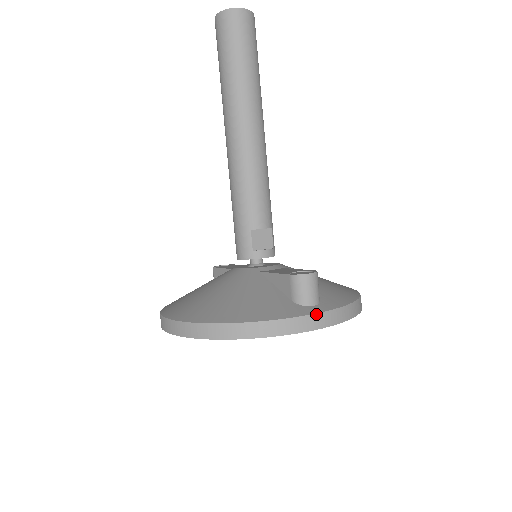
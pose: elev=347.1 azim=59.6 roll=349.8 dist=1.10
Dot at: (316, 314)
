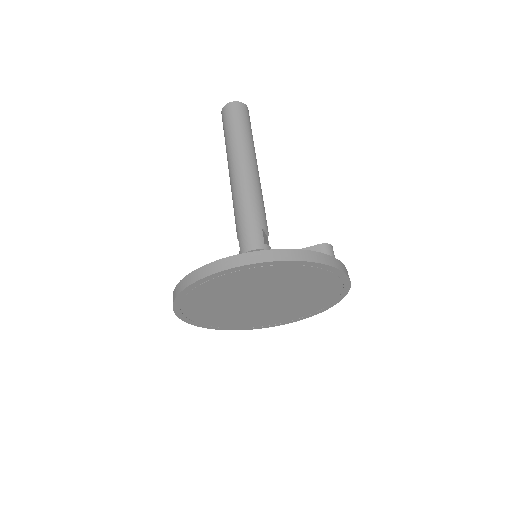
Dot at: occluded
